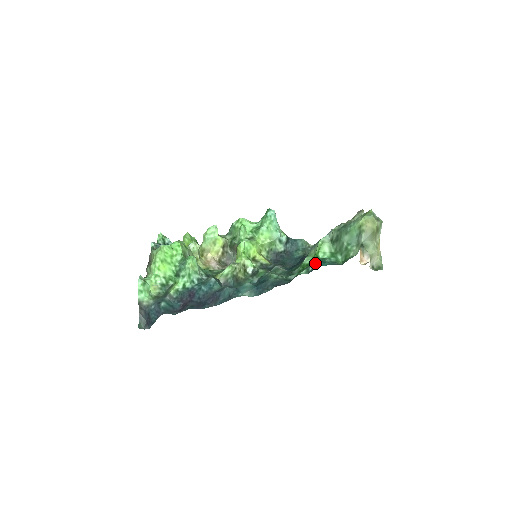
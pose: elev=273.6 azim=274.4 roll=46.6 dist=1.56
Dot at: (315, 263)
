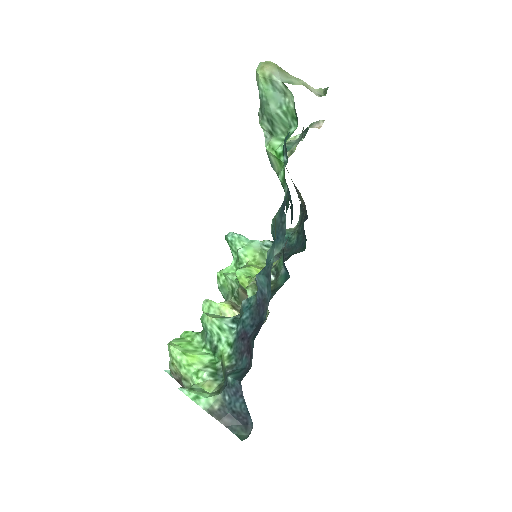
Dot at: occluded
